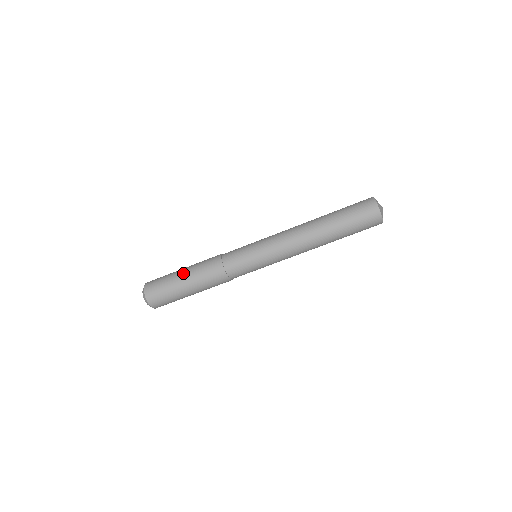
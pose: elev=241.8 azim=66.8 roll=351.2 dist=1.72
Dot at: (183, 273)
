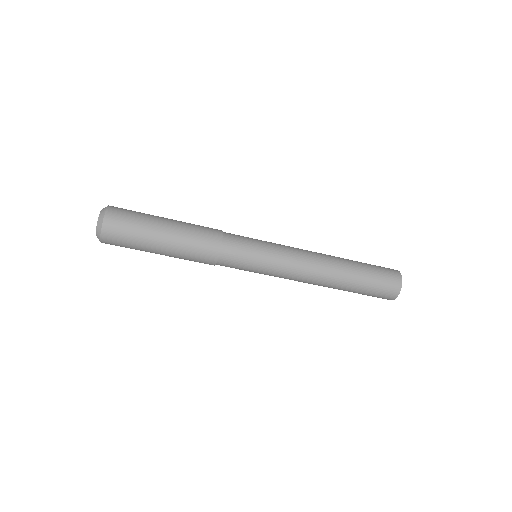
Dot at: (168, 223)
